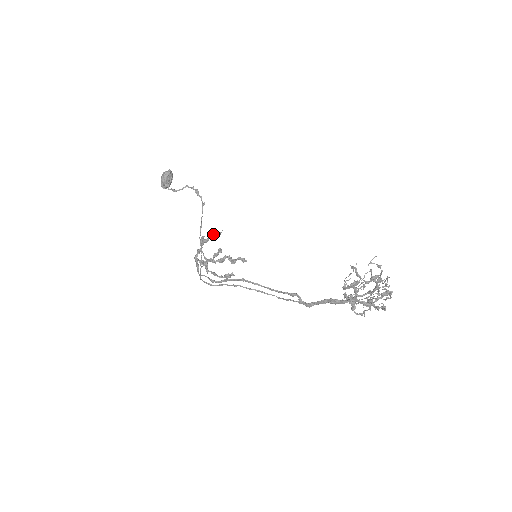
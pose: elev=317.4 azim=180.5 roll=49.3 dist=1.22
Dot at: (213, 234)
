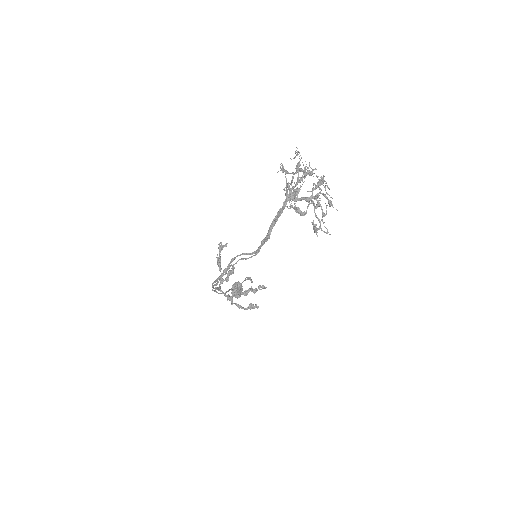
Dot at: (219, 245)
